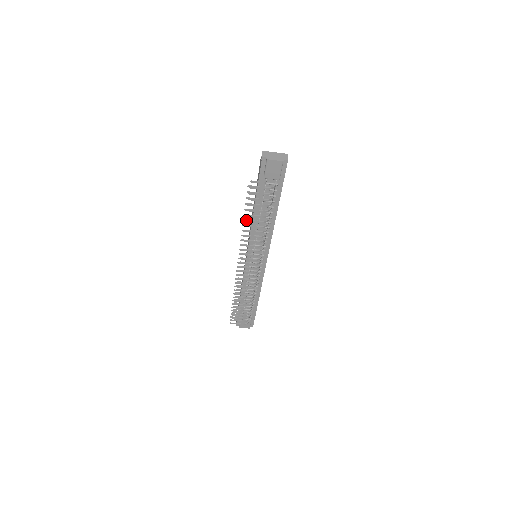
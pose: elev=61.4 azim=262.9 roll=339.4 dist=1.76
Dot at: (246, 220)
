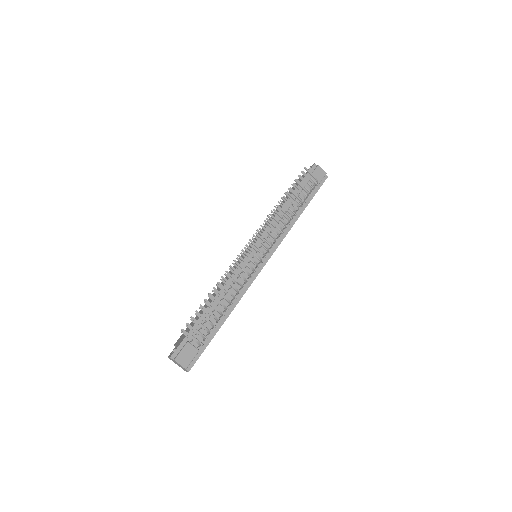
Dot at: (287, 194)
